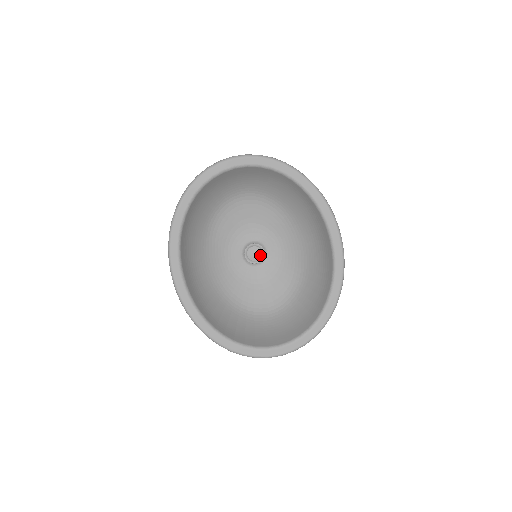
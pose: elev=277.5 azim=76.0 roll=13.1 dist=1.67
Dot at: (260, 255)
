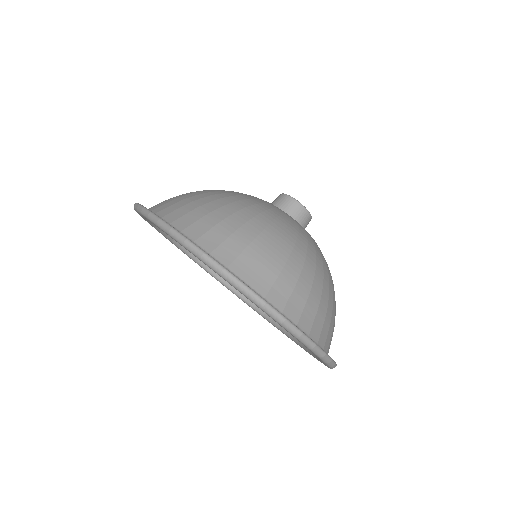
Dot at: occluded
